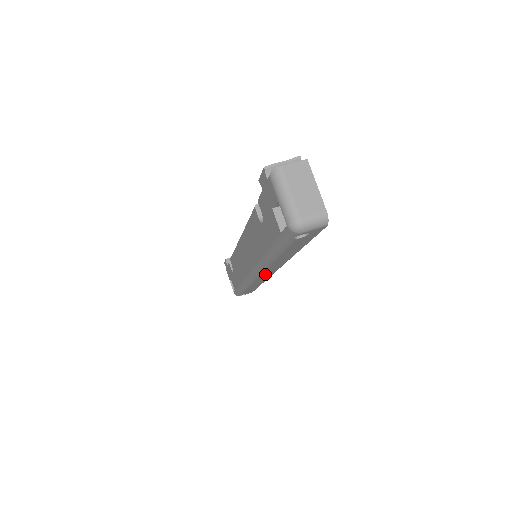
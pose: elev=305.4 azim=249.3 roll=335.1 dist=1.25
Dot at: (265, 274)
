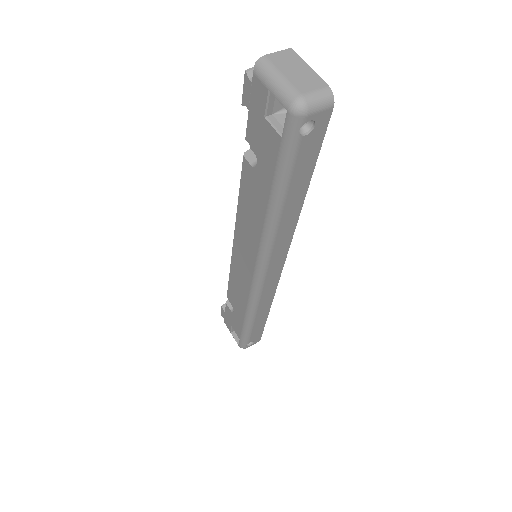
Dot at: (271, 272)
